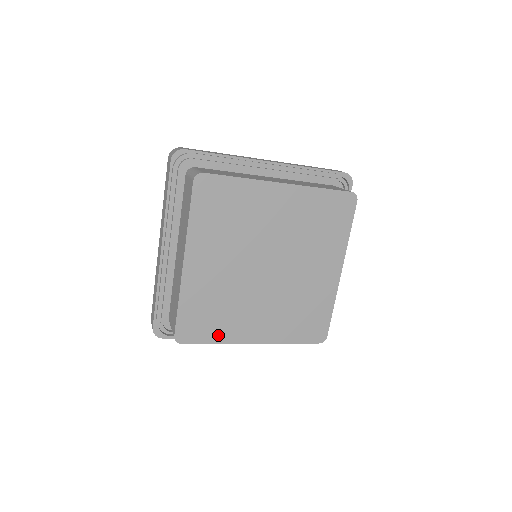
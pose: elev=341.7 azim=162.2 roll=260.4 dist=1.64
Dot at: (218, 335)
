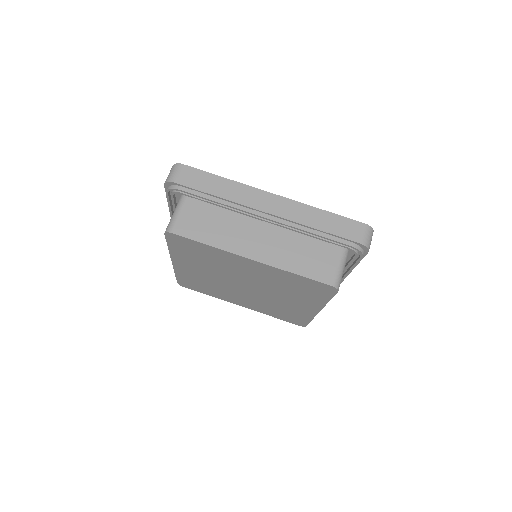
Dot at: (211, 294)
